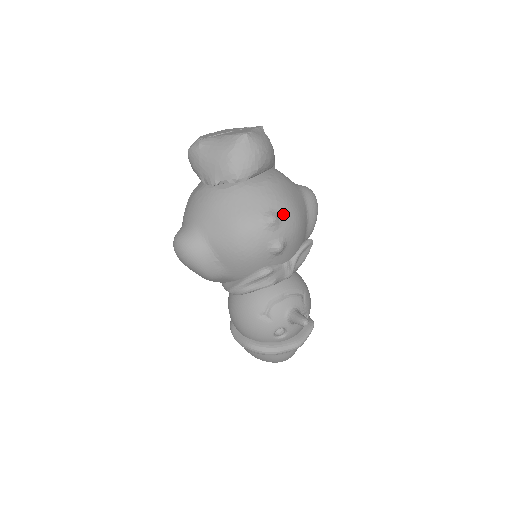
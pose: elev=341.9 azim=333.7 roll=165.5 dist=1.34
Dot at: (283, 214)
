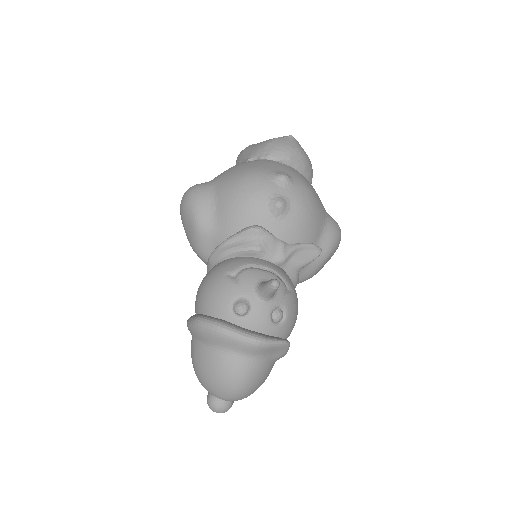
Dot at: (297, 183)
